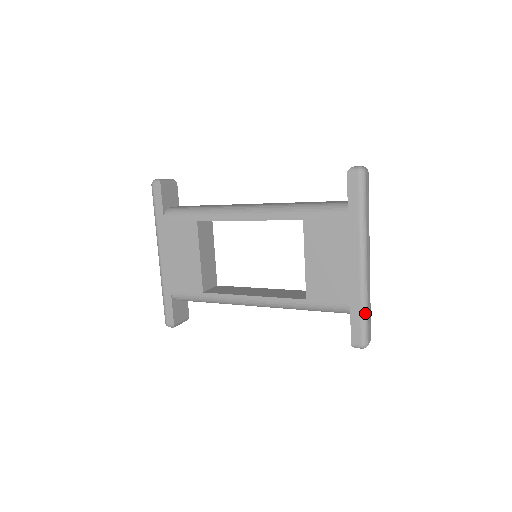
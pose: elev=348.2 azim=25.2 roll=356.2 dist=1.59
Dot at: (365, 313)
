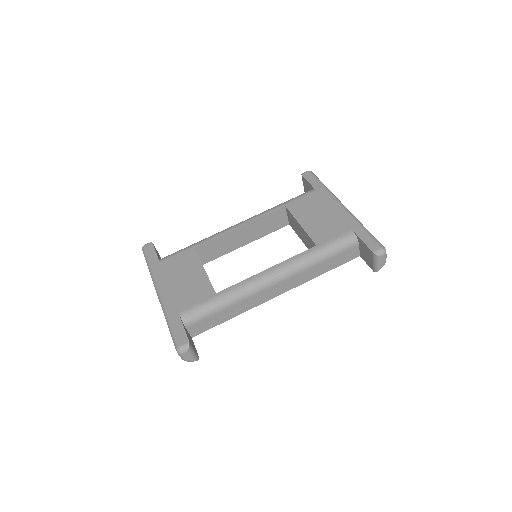
Dot at: (367, 230)
